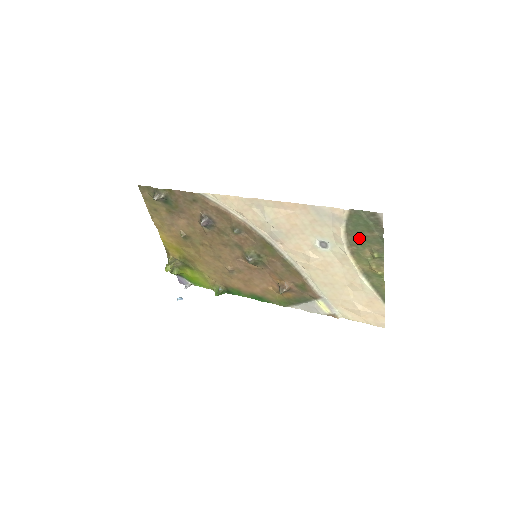
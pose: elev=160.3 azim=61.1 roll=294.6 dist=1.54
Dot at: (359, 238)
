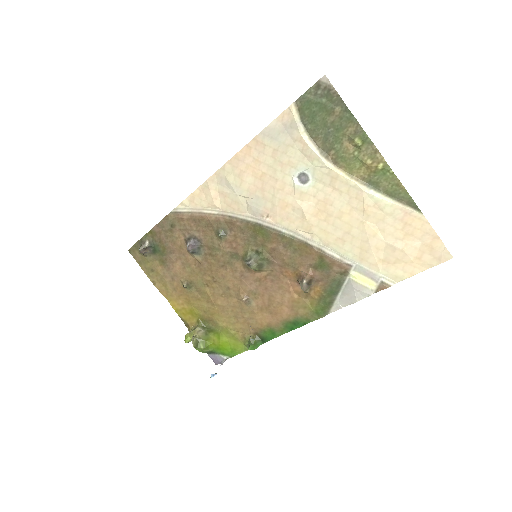
Dot at: (327, 133)
